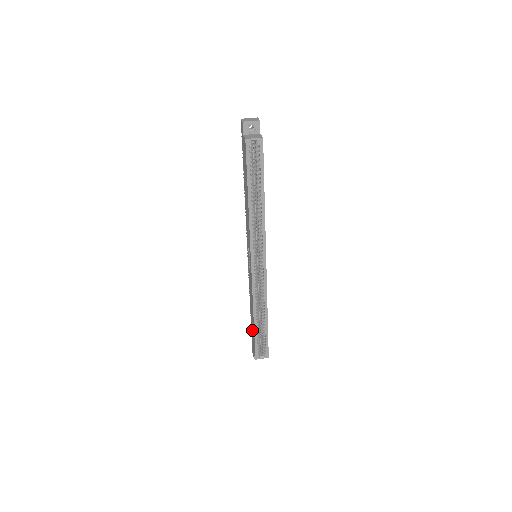
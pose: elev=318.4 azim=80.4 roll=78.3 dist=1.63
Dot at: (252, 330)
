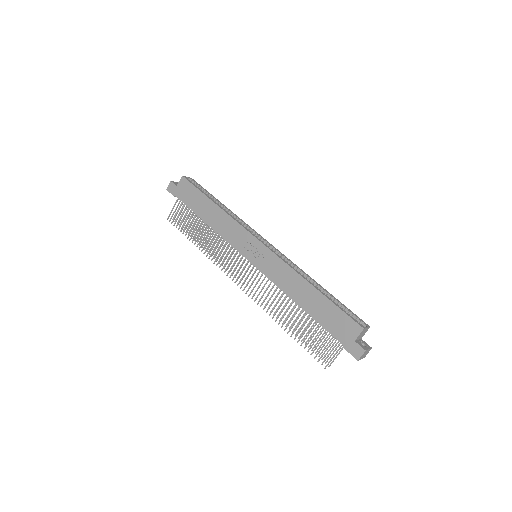
Dot at: (325, 317)
